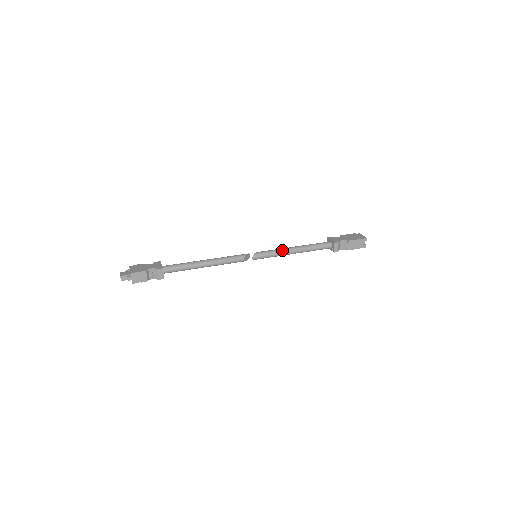
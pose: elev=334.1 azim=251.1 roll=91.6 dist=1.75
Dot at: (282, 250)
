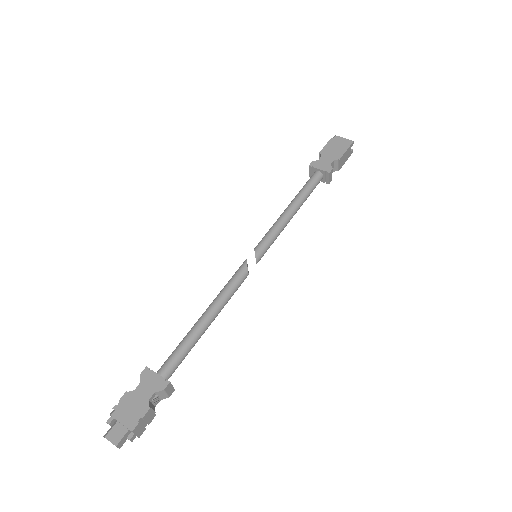
Dot at: (281, 225)
